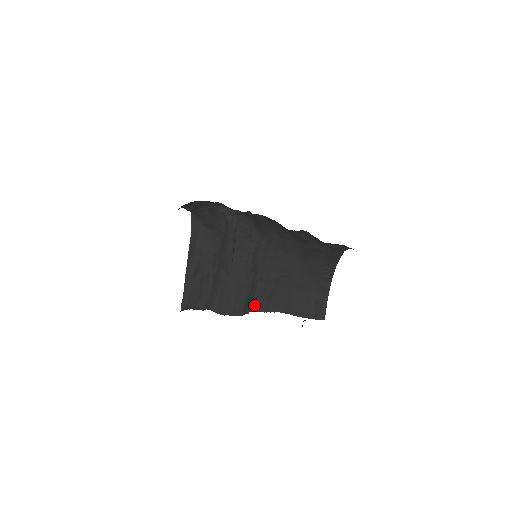
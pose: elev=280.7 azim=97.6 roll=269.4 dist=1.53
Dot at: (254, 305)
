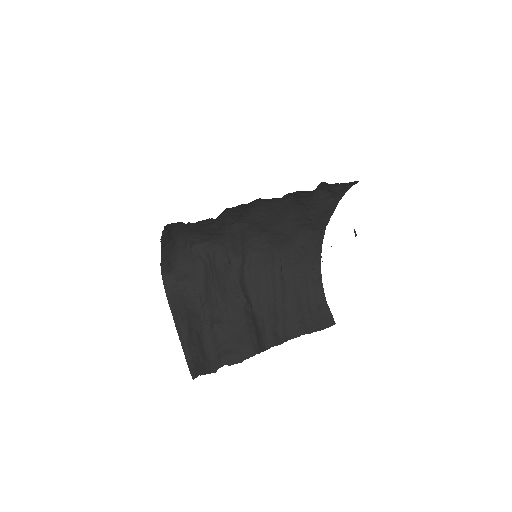
Dot at: (264, 342)
